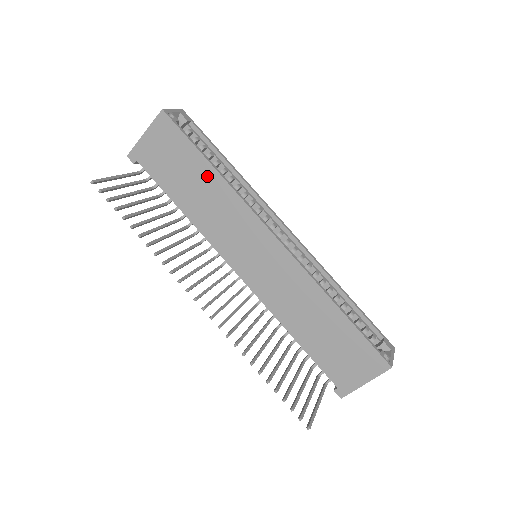
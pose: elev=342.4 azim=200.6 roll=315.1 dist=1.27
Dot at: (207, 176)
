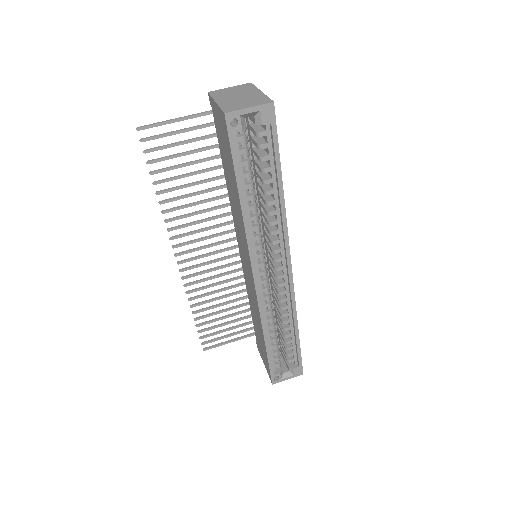
Dot at: (236, 195)
